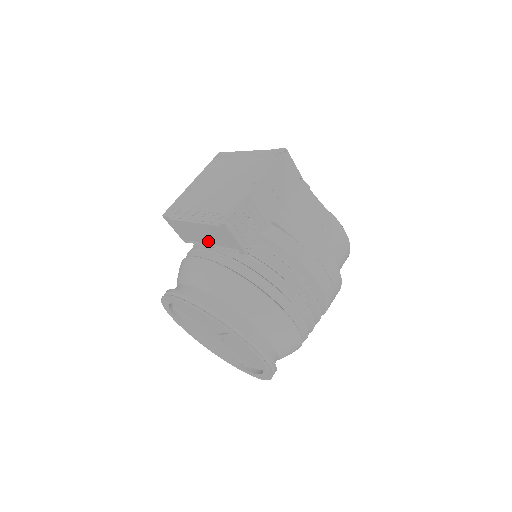
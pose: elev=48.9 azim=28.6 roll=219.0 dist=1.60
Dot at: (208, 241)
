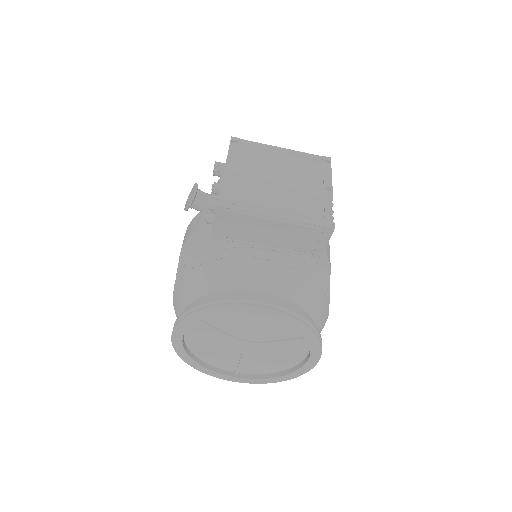
Dot at: (269, 241)
